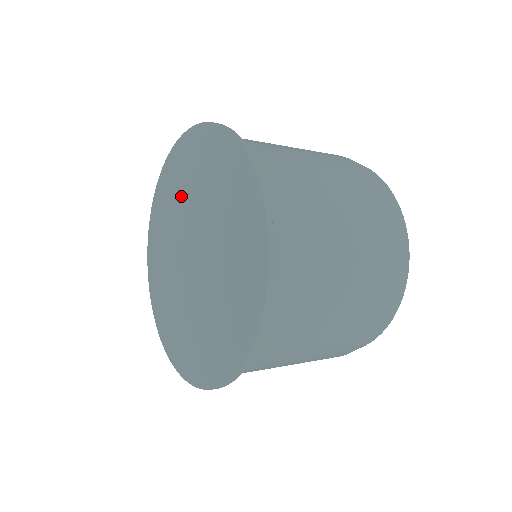
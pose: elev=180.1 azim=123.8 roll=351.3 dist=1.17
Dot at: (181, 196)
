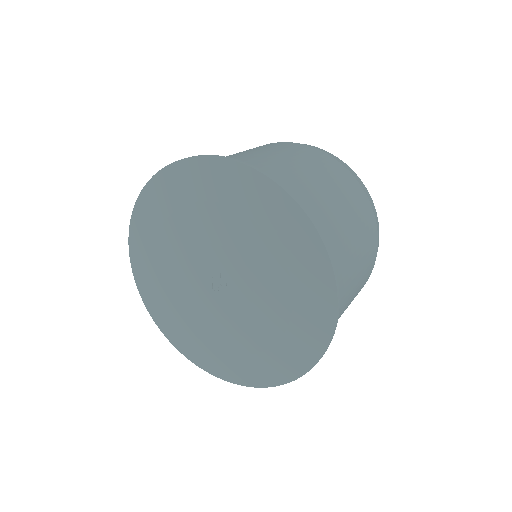
Dot at: (254, 248)
